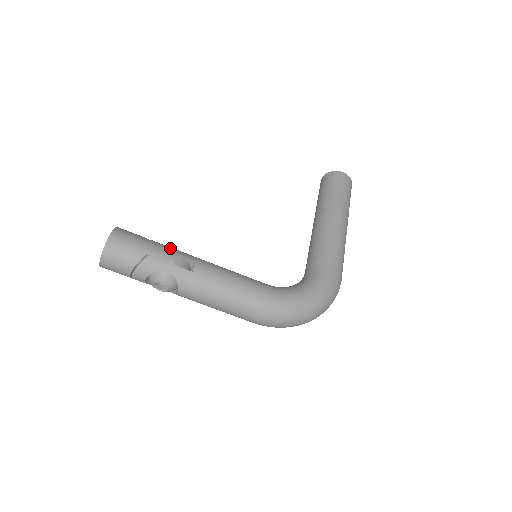
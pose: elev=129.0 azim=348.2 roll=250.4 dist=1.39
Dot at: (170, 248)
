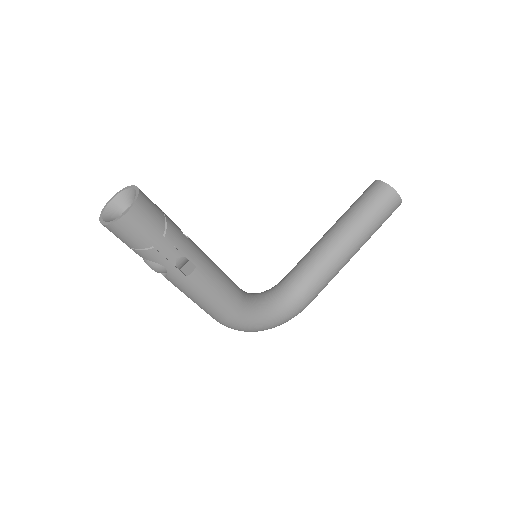
Dot at: (180, 242)
